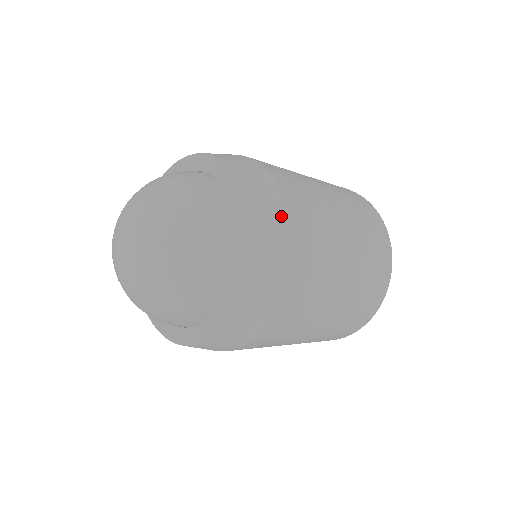
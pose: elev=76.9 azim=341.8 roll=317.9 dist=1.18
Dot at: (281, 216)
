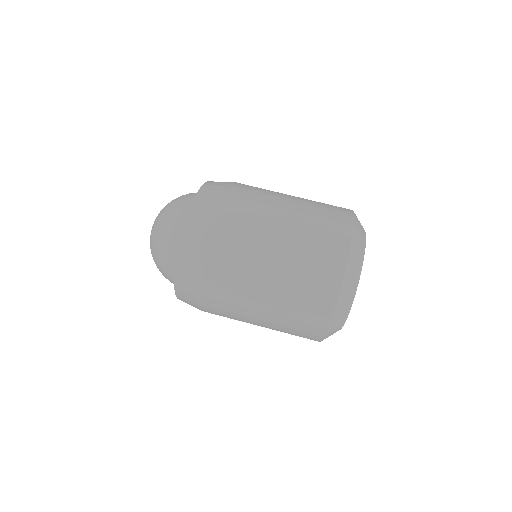
Dot at: (202, 242)
